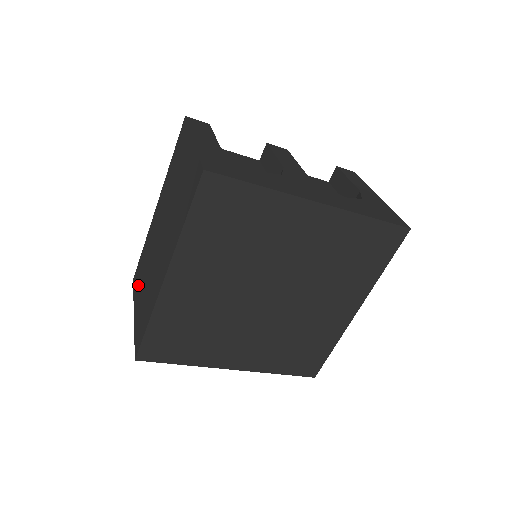
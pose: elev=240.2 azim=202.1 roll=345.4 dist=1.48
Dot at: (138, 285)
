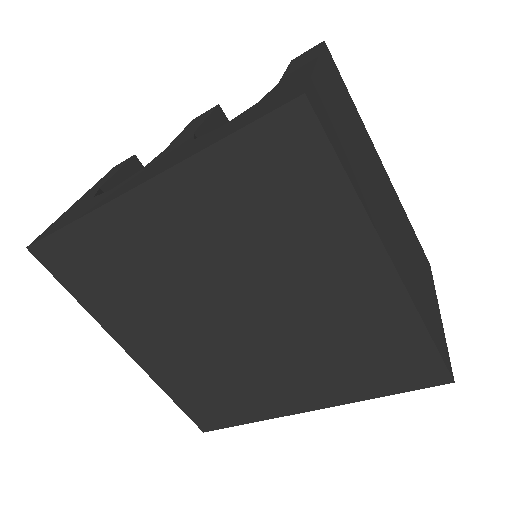
Dot at: occluded
